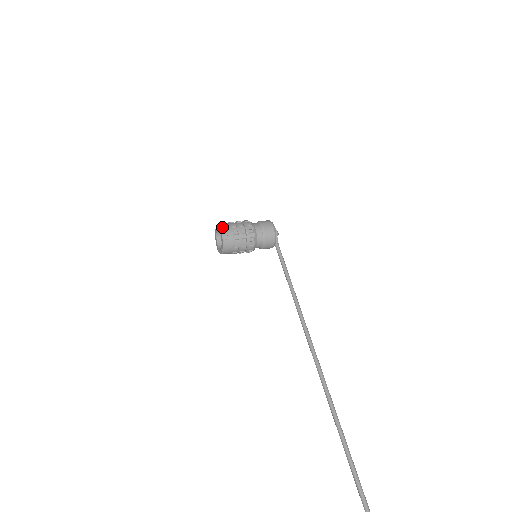
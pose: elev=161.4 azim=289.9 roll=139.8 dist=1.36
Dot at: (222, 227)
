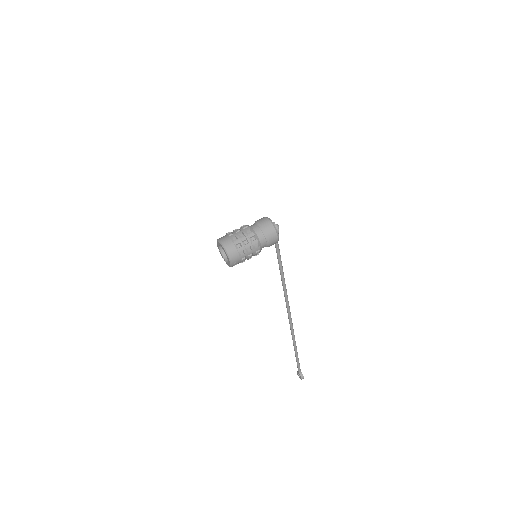
Dot at: (231, 259)
